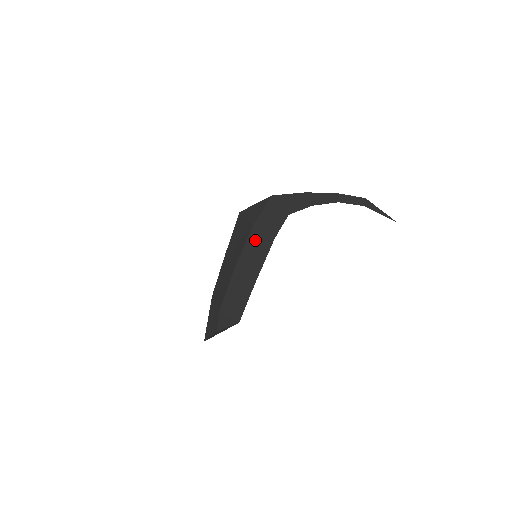
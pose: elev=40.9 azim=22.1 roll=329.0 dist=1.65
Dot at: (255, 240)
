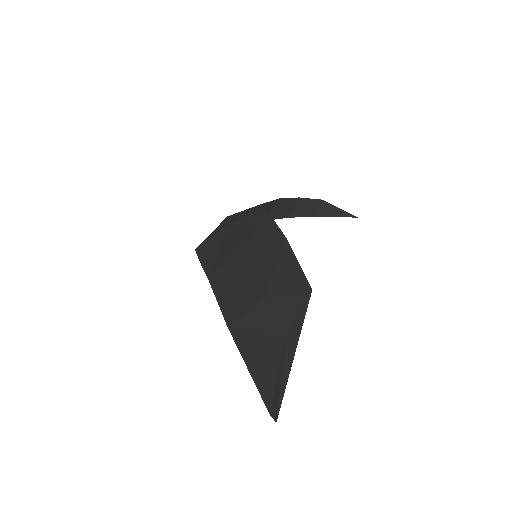
Dot at: (245, 225)
